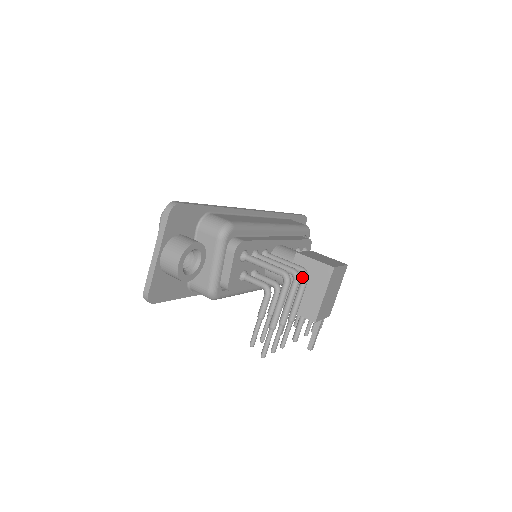
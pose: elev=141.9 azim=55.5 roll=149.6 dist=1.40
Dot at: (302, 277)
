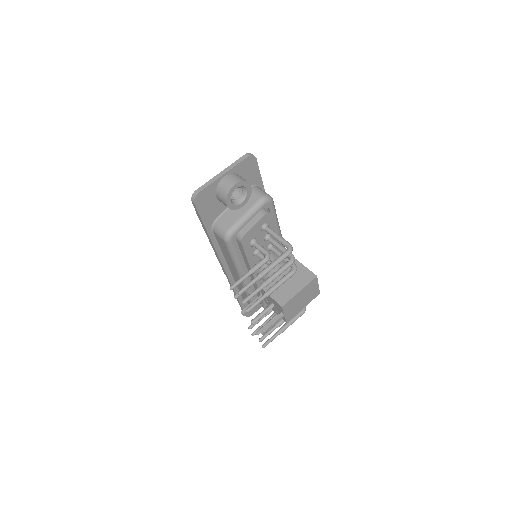
Dot at: (292, 269)
